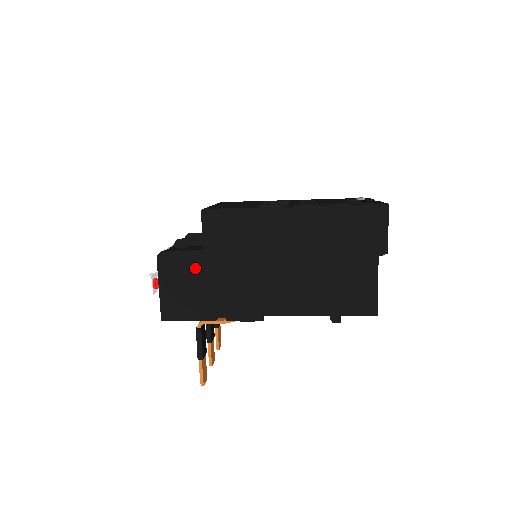
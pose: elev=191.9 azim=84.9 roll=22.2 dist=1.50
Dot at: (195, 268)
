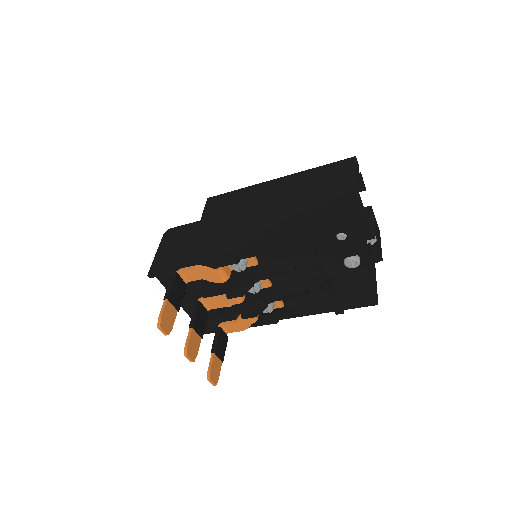
Dot at: (190, 233)
